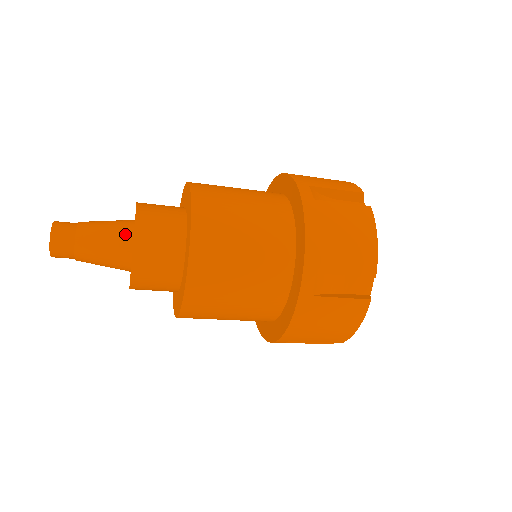
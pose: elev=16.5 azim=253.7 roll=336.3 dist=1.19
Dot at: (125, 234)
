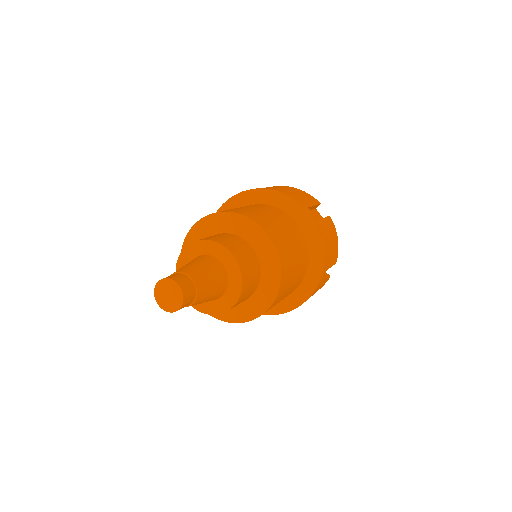
Dot at: (223, 275)
